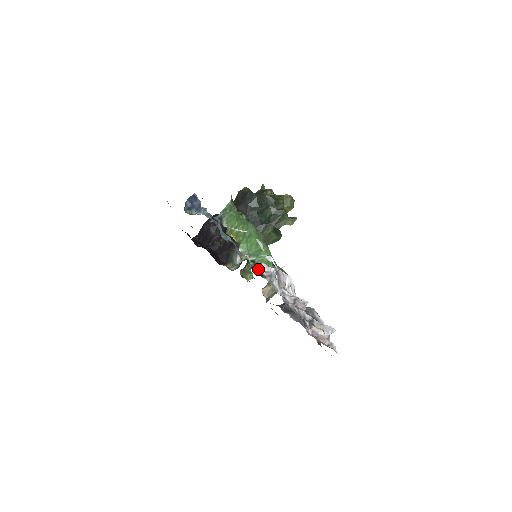
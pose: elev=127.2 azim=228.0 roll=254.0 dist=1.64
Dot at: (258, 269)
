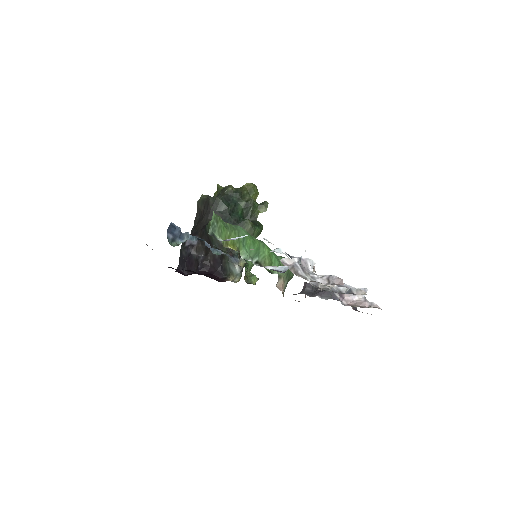
Dot at: (266, 268)
